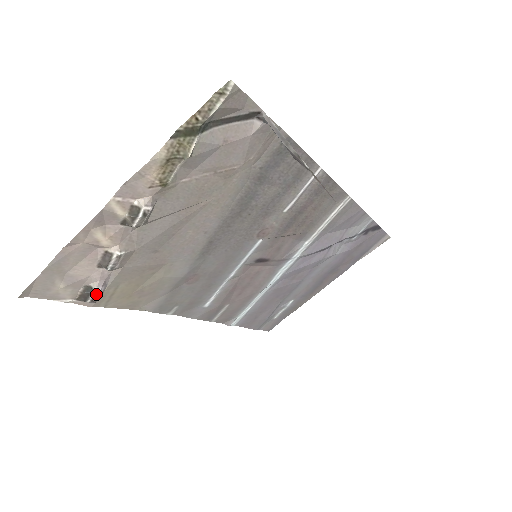
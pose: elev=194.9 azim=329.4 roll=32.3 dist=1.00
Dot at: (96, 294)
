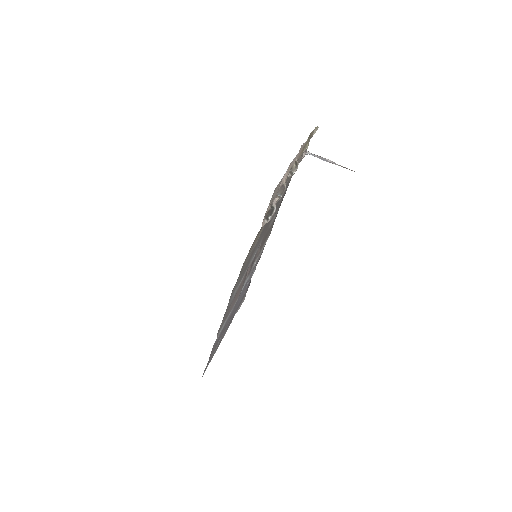
Dot at: (275, 211)
